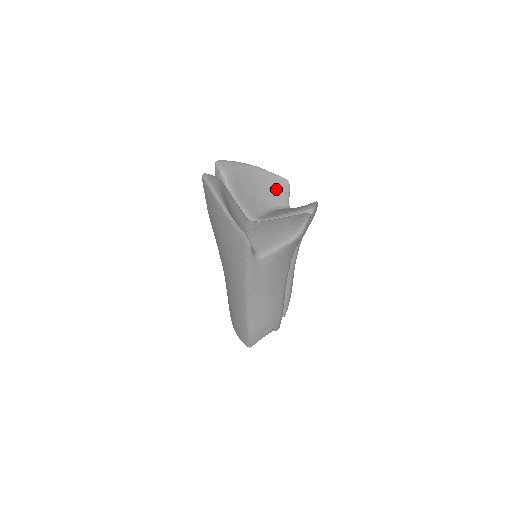
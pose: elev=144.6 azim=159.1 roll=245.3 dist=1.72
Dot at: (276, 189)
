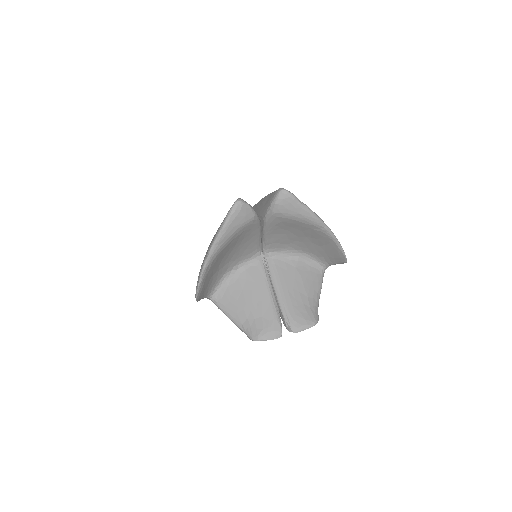
Dot at: (328, 252)
